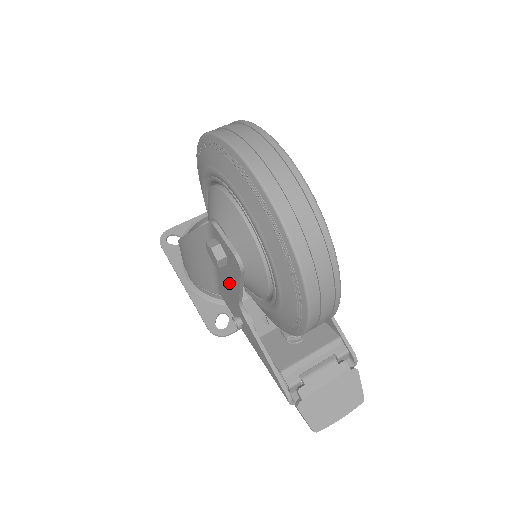
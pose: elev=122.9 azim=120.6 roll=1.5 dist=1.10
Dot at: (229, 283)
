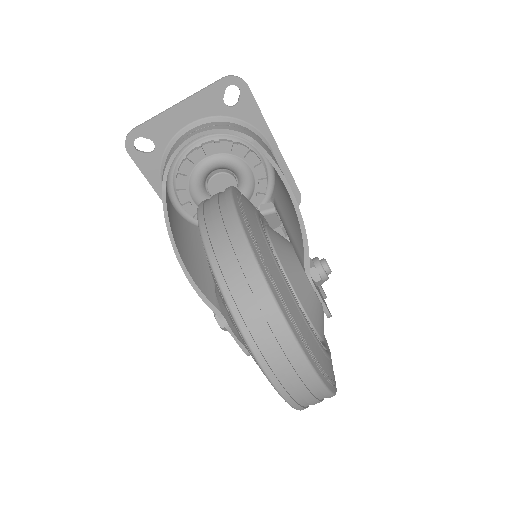
Dot at: occluded
